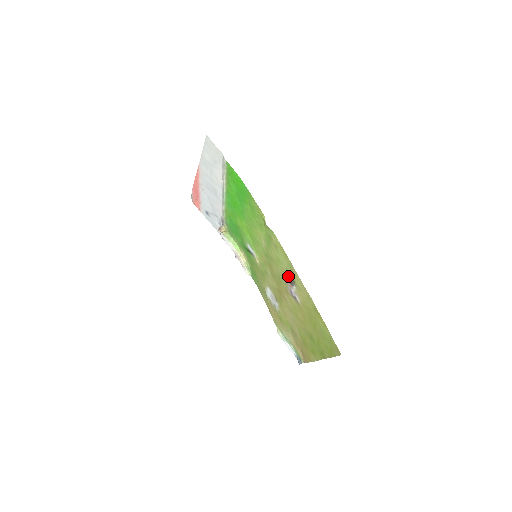
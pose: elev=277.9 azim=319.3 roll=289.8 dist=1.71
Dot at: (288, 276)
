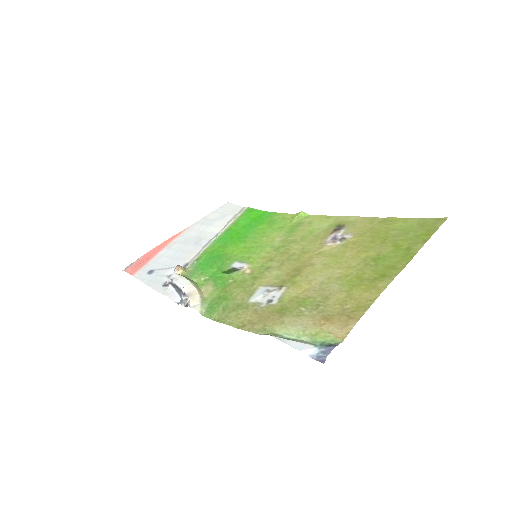
Dot at: (329, 231)
